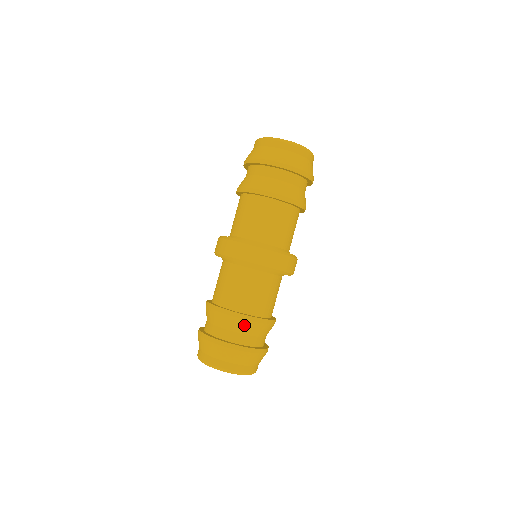
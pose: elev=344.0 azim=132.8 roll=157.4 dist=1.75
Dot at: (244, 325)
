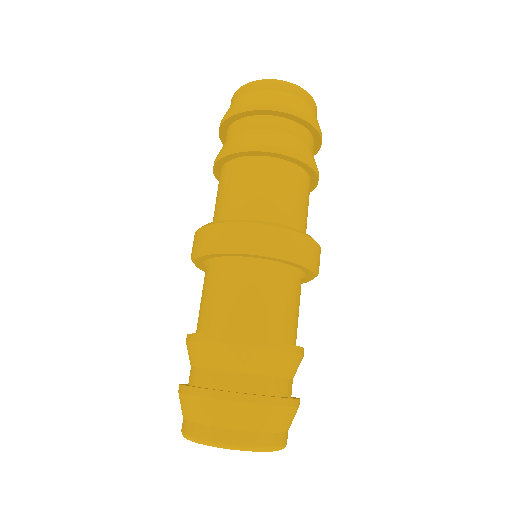
Dot at: (271, 359)
